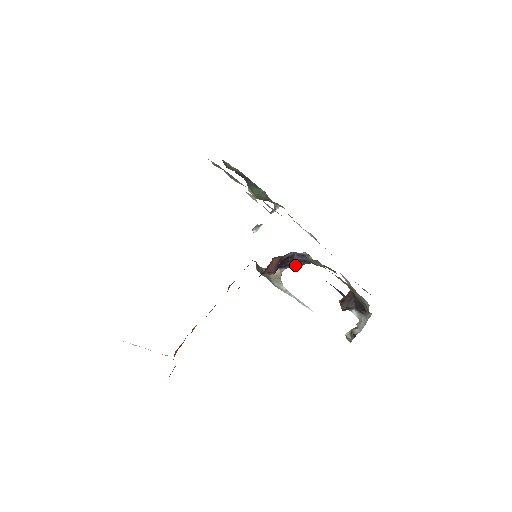
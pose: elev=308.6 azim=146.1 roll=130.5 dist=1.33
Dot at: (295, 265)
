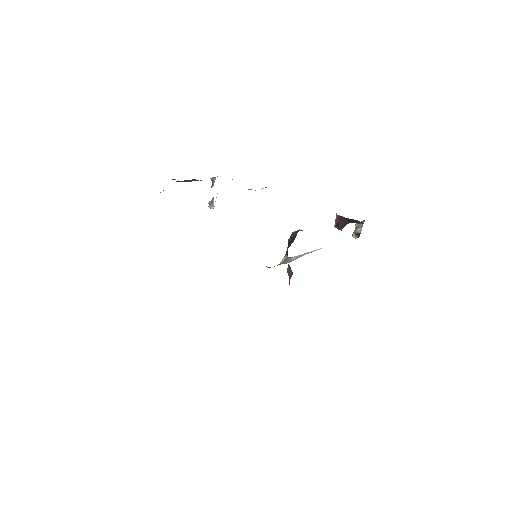
Dot at: (292, 242)
